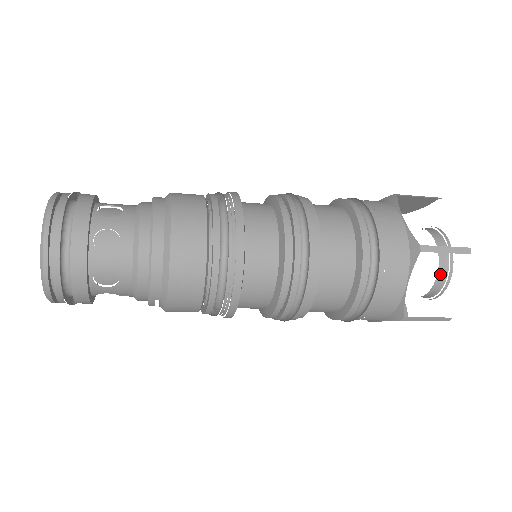
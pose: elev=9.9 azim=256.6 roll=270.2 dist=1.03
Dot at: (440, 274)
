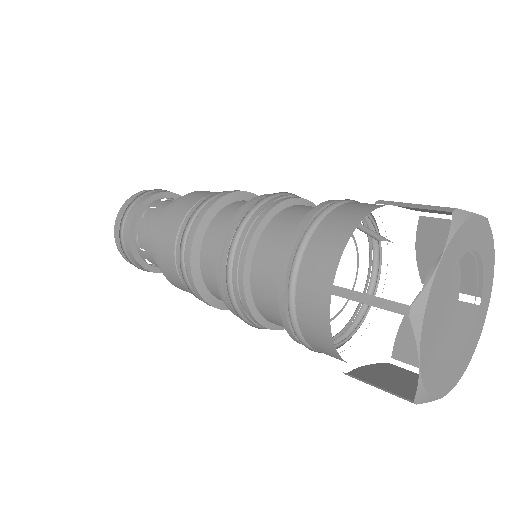
Dot at: occluded
